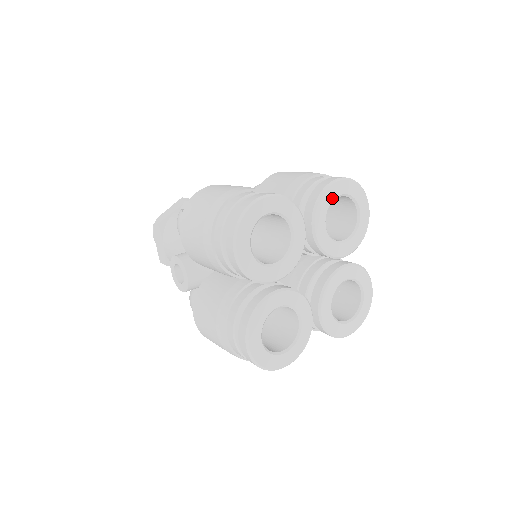
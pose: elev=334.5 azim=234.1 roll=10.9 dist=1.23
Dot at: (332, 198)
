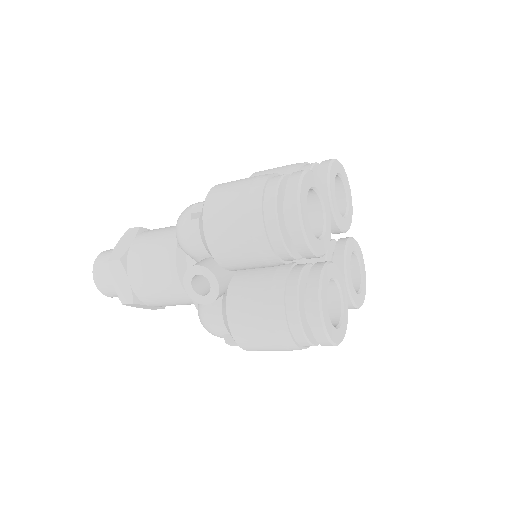
Dot at: (334, 176)
